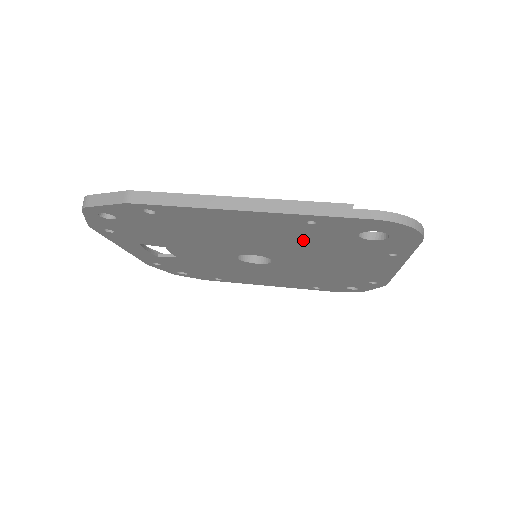
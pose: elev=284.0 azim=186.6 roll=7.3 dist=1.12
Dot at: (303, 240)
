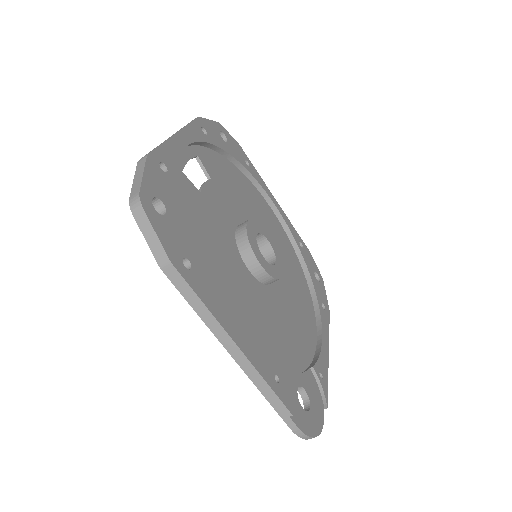
Dot at: (269, 341)
